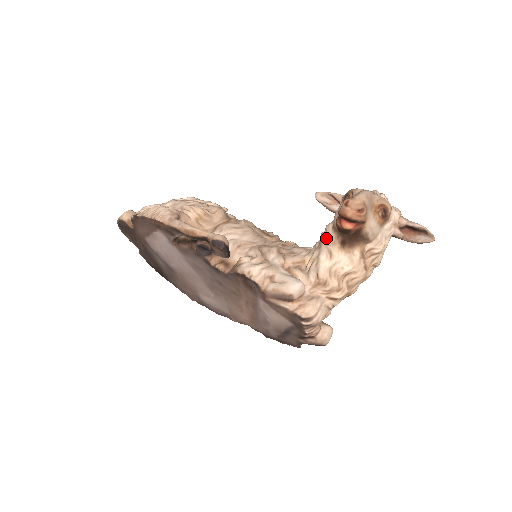
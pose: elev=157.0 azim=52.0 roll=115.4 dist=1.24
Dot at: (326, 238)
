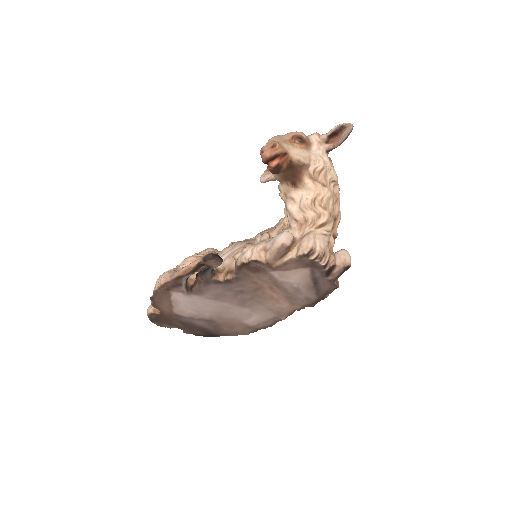
Dot at: (283, 194)
